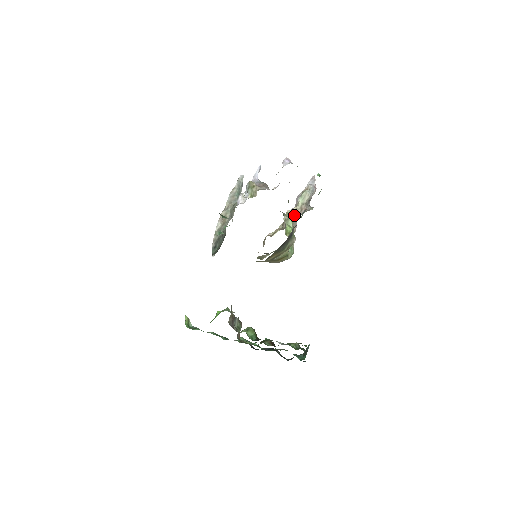
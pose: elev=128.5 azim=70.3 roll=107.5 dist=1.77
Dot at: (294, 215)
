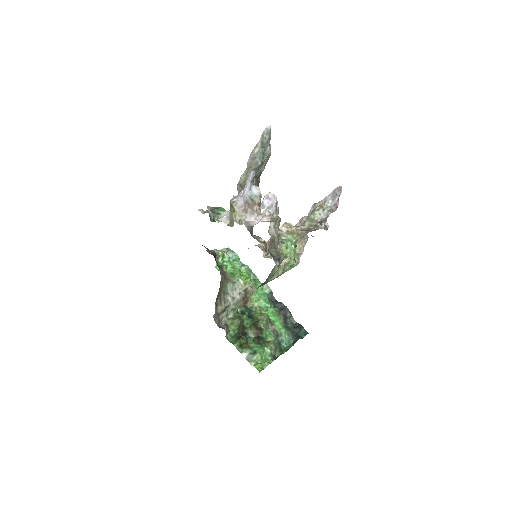
Dot at: (299, 233)
